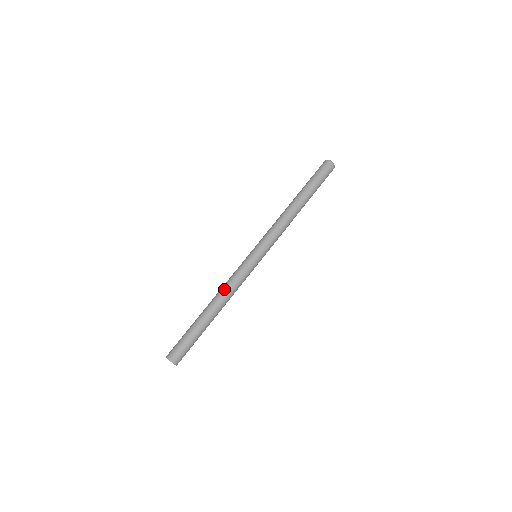
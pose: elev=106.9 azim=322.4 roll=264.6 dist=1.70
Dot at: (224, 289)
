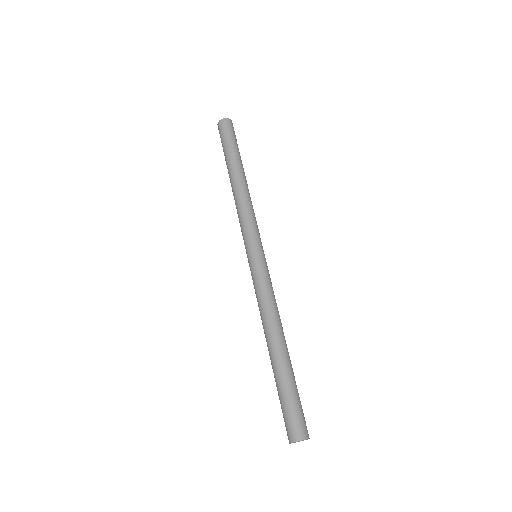
Dot at: (262, 315)
